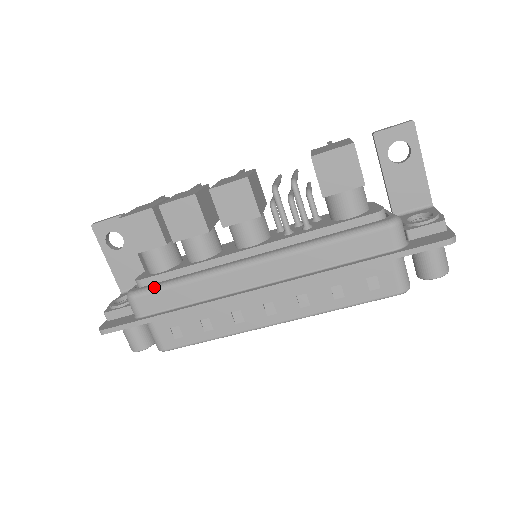
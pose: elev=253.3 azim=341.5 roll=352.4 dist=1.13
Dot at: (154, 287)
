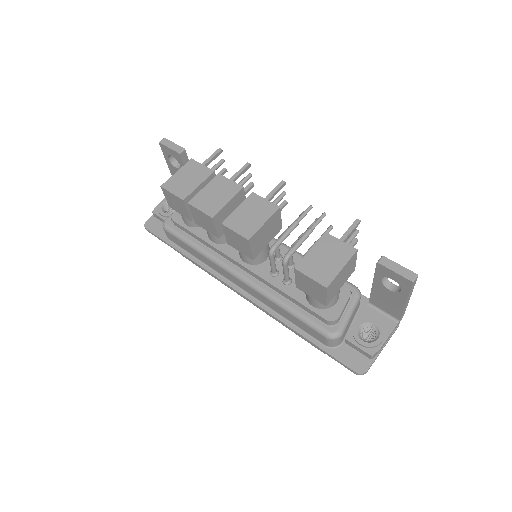
Dot at: (178, 235)
